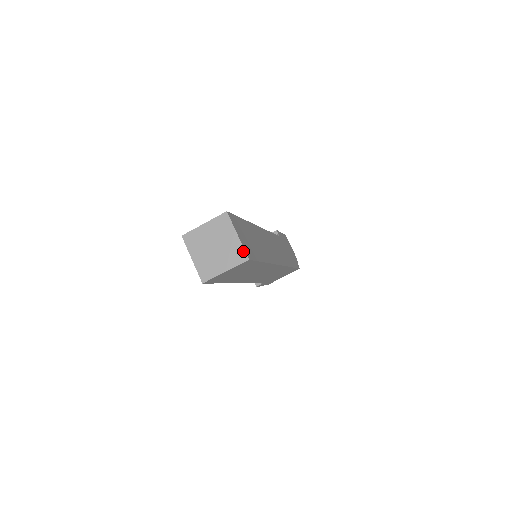
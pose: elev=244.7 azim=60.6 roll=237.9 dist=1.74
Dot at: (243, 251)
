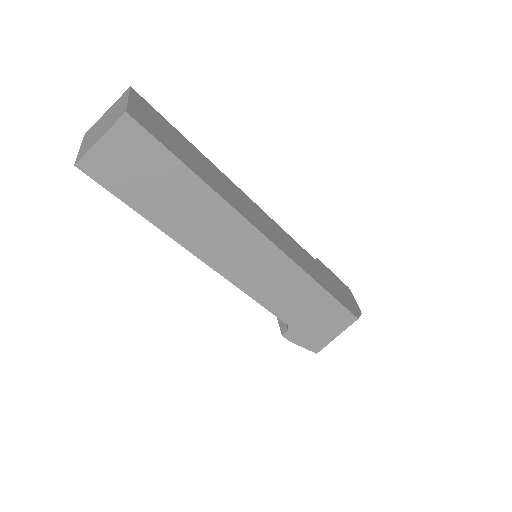
Dot at: (125, 108)
